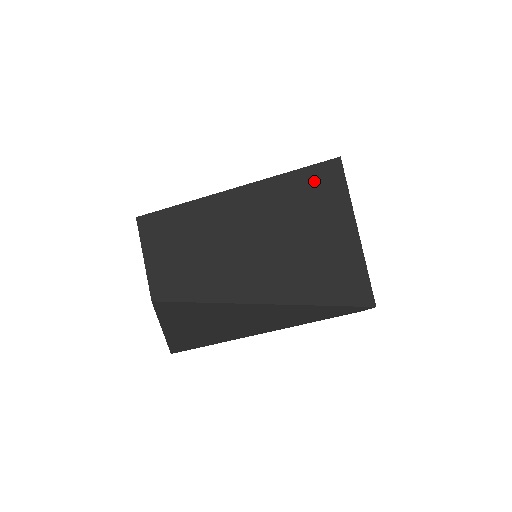
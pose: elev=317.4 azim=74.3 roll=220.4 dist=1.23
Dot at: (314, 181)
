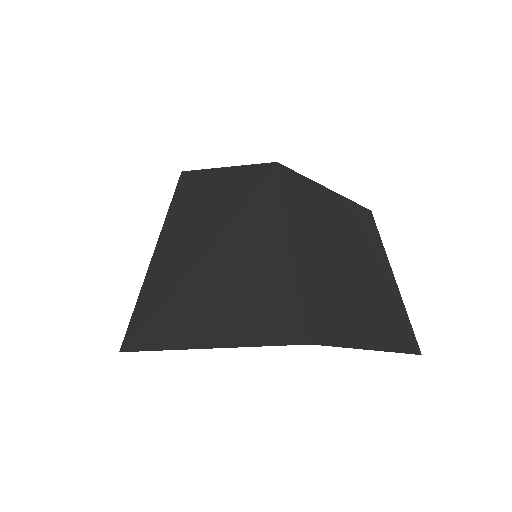
Dot at: occluded
